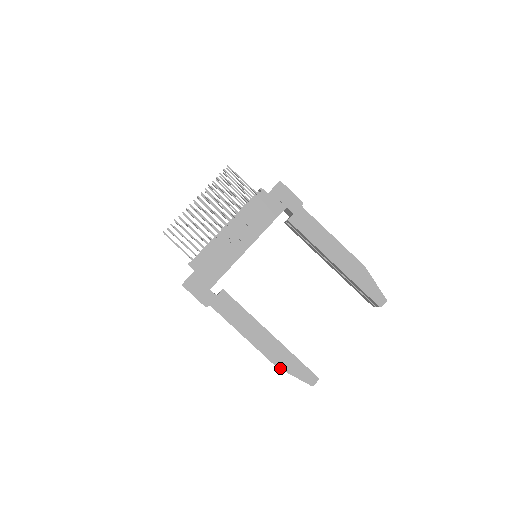
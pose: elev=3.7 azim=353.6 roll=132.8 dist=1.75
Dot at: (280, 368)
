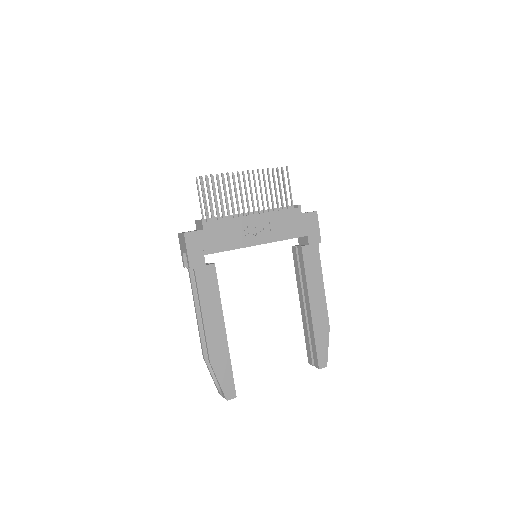
Dot at: (212, 366)
